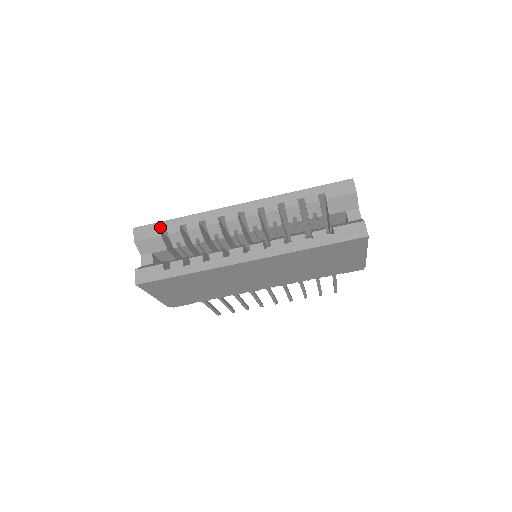
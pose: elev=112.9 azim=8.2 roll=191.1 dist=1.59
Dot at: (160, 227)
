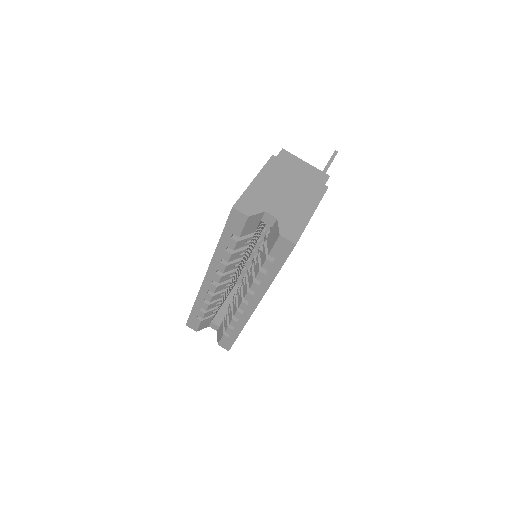
Dot at: (194, 317)
